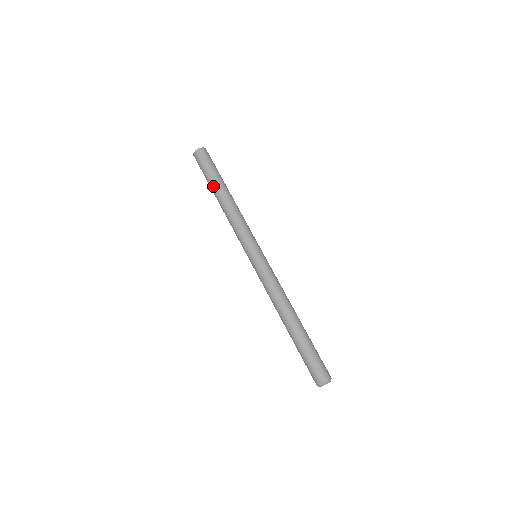
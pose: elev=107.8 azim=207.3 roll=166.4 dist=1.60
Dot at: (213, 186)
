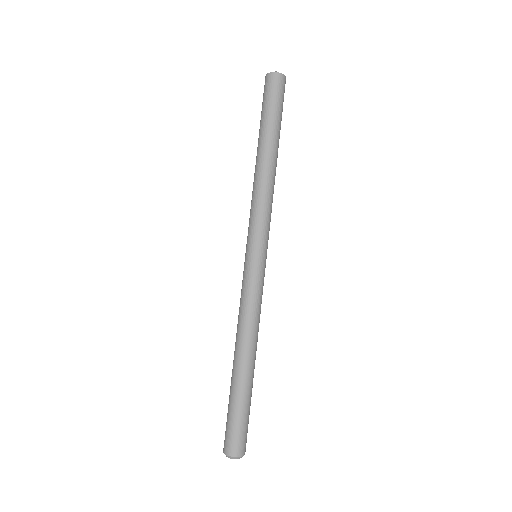
Dot at: (259, 136)
